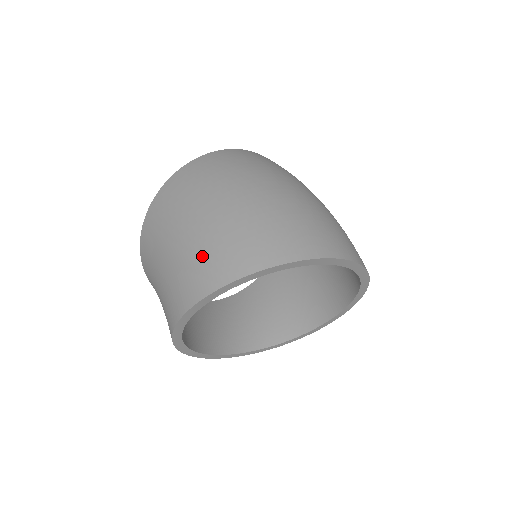
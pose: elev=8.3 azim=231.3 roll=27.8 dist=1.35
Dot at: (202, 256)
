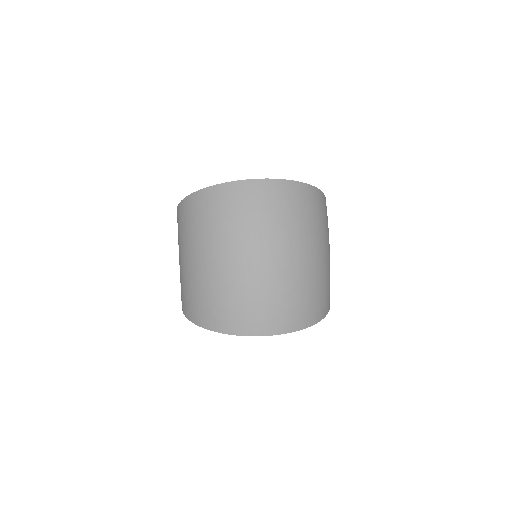
Dot at: (186, 291)
